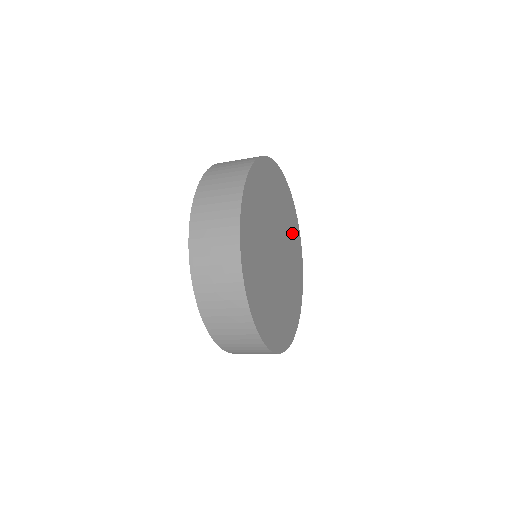
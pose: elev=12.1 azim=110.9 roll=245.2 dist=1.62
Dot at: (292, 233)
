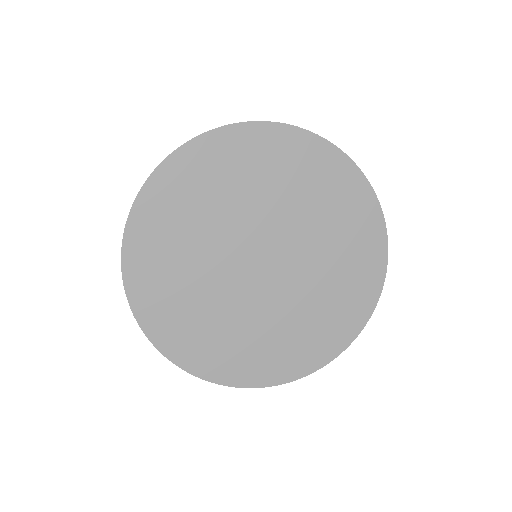
Dot at: (345, 274)
